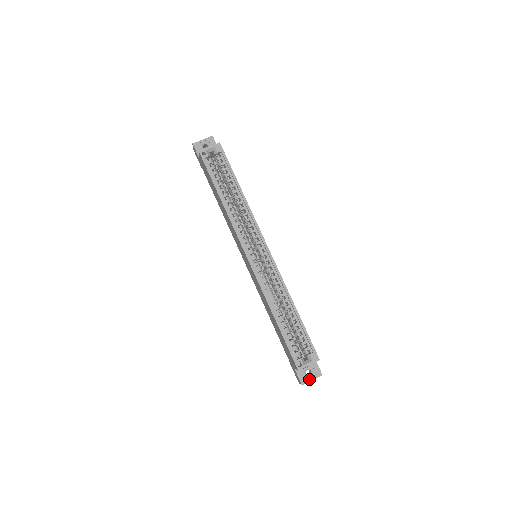
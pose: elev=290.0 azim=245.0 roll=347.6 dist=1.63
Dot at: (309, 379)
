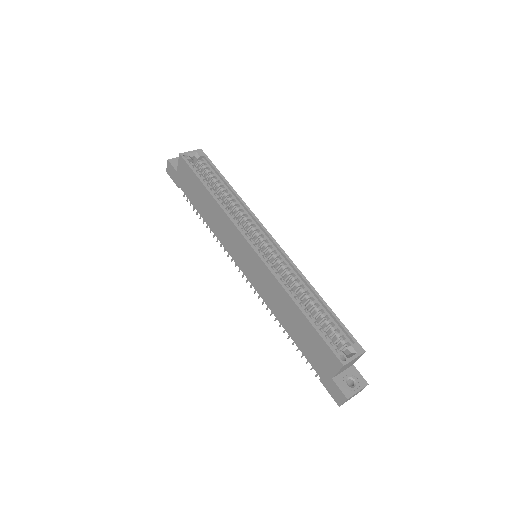
Dot at: (354, 390)
